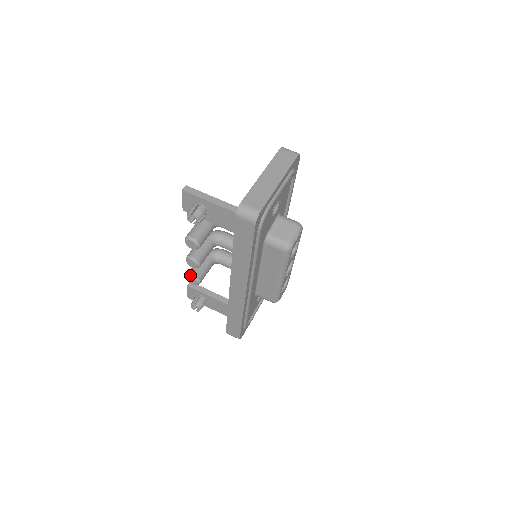
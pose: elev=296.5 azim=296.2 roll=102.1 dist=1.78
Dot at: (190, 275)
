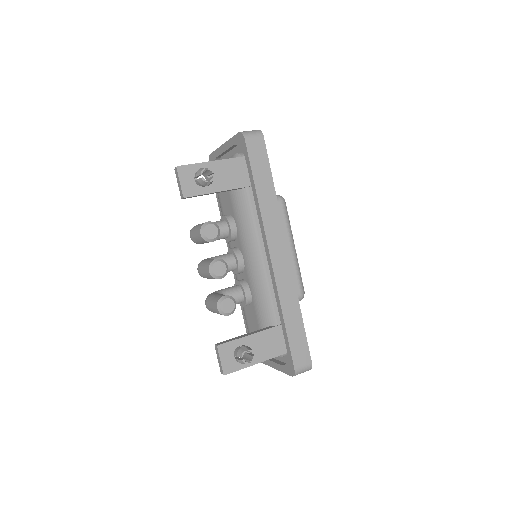
Dot at: (221, 298)
